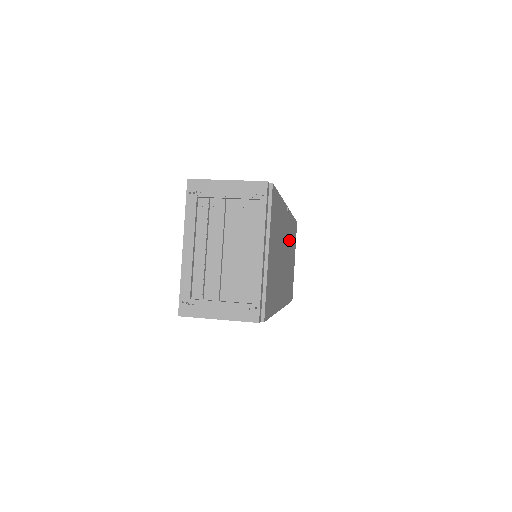
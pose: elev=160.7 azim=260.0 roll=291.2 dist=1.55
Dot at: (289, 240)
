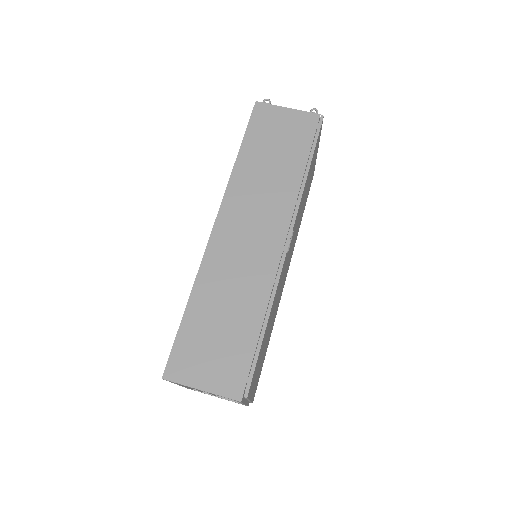
Dot at: occluded
